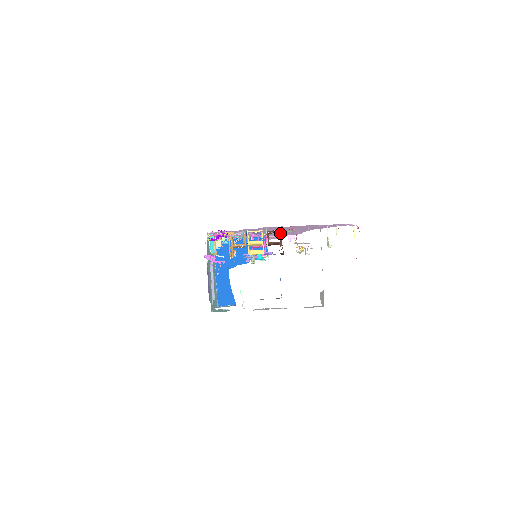
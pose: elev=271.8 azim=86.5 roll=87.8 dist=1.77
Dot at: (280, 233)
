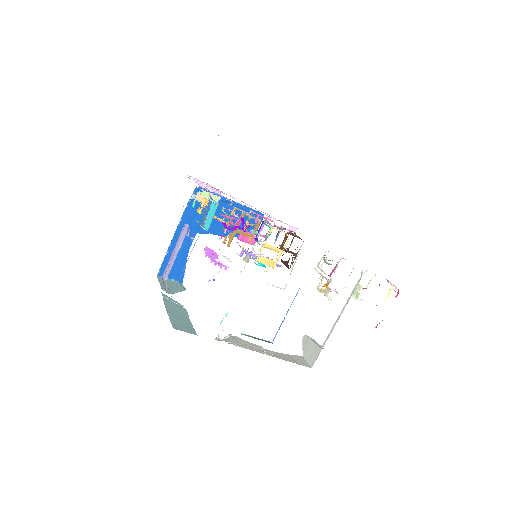
Dot at: occluded
